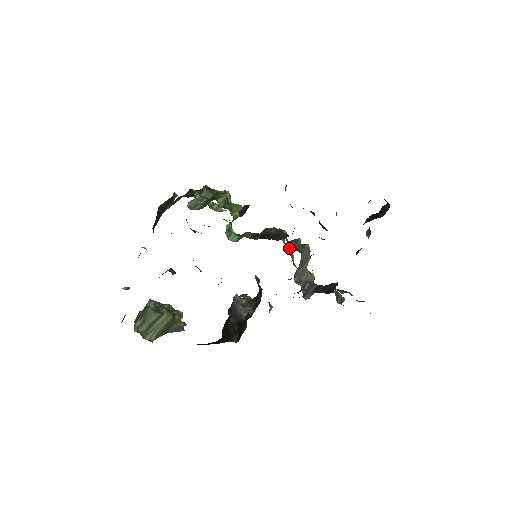
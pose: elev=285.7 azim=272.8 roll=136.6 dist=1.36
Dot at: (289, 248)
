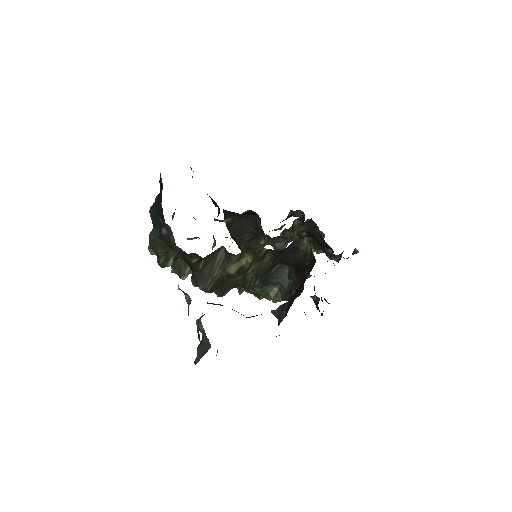
Dot at: occluded
